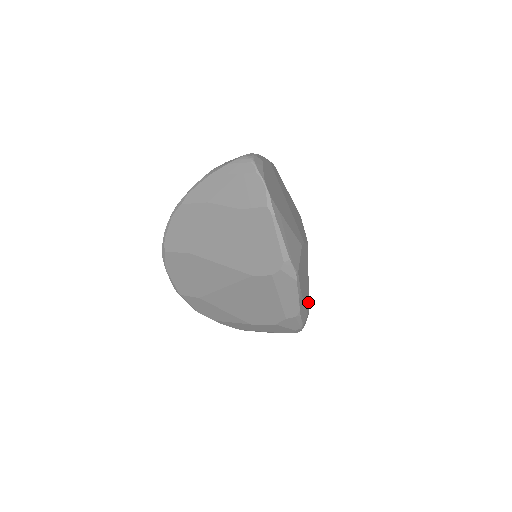
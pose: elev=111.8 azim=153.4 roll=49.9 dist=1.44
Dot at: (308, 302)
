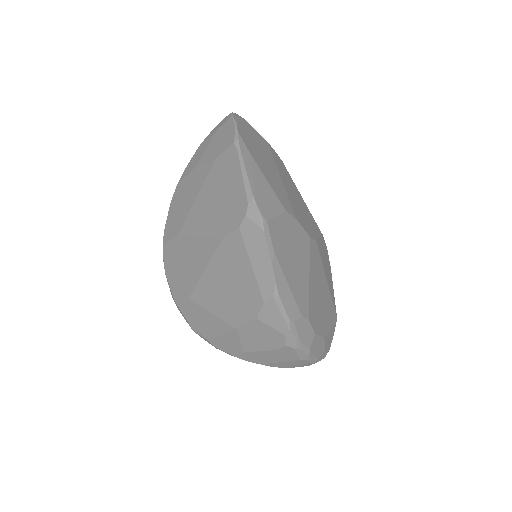
Dot at: (306, 305)
